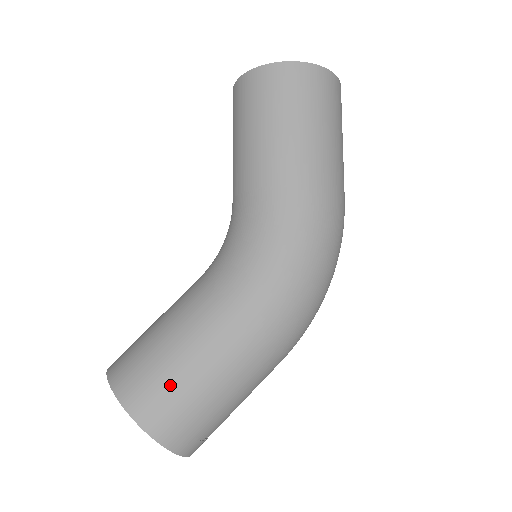
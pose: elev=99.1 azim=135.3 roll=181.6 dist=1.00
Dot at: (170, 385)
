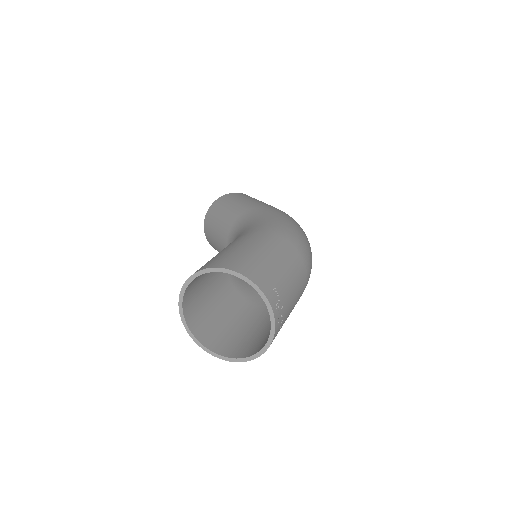
Dot at: (232, 253)
